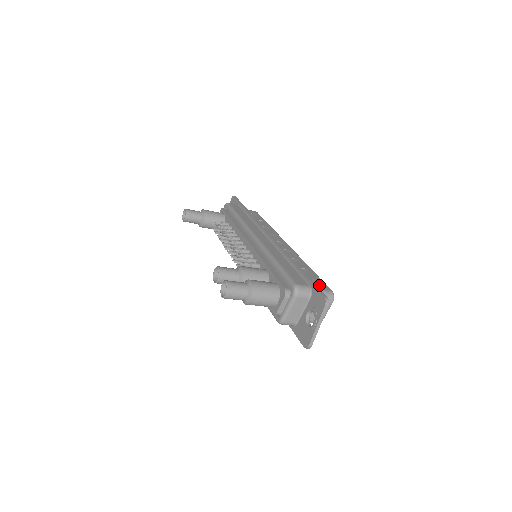
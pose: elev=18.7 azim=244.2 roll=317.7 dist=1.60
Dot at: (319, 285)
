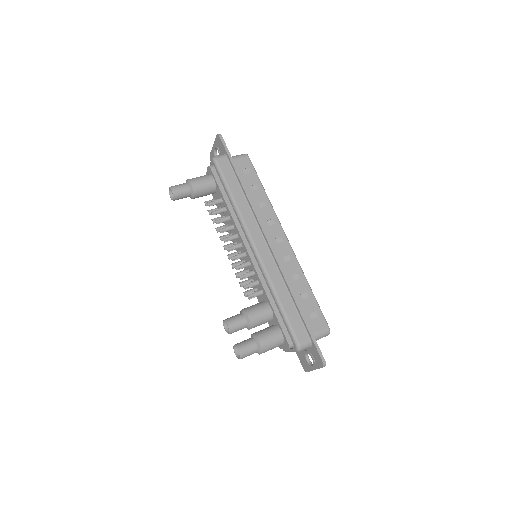
Dot at: (318, 324)
